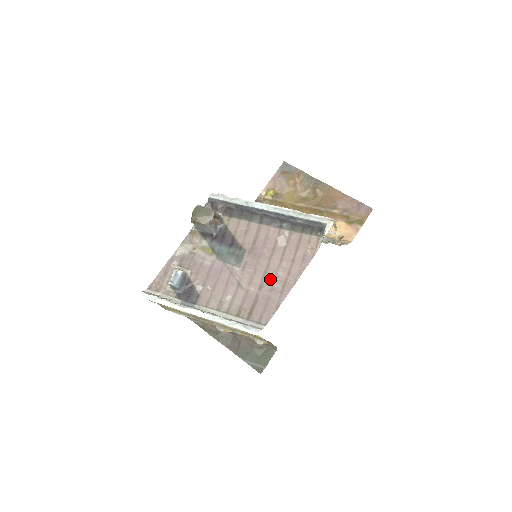
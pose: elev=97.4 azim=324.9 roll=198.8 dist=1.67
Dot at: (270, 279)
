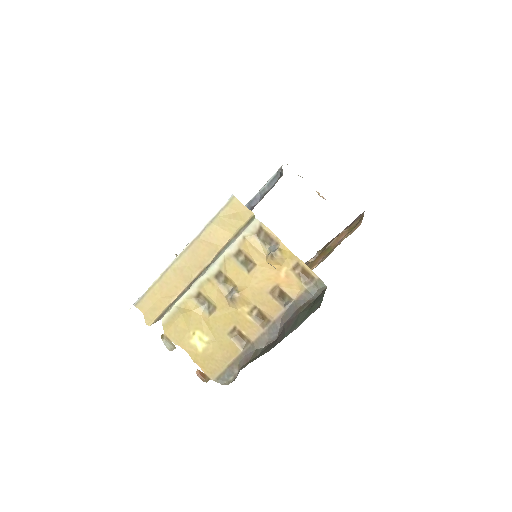
Dot at: occluded
